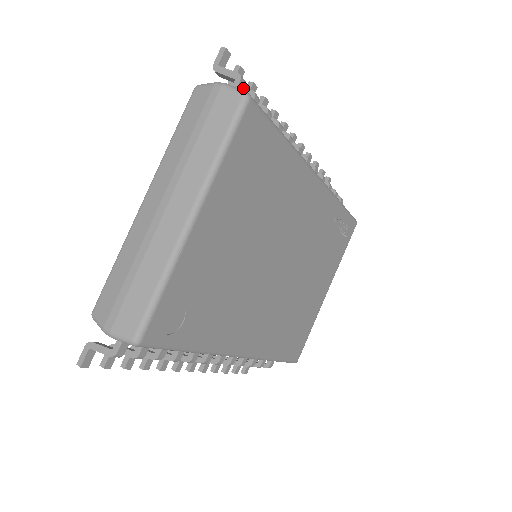
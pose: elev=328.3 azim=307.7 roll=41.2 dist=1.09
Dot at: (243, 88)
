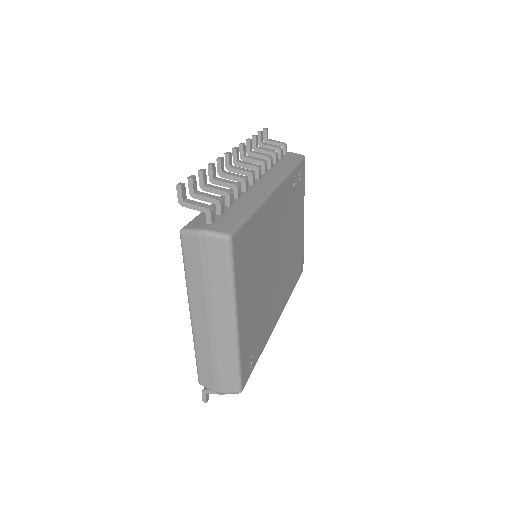
Dot at: (214, 213)
